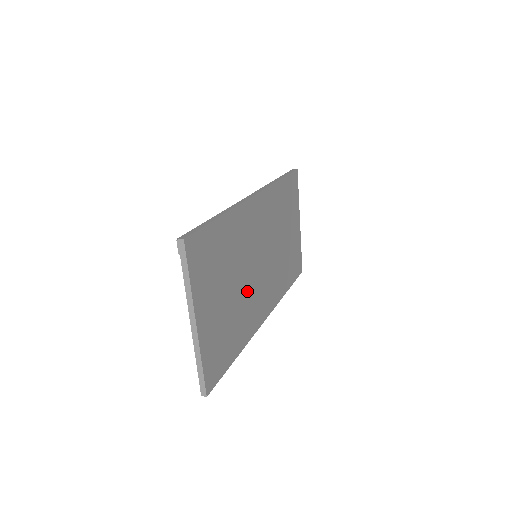
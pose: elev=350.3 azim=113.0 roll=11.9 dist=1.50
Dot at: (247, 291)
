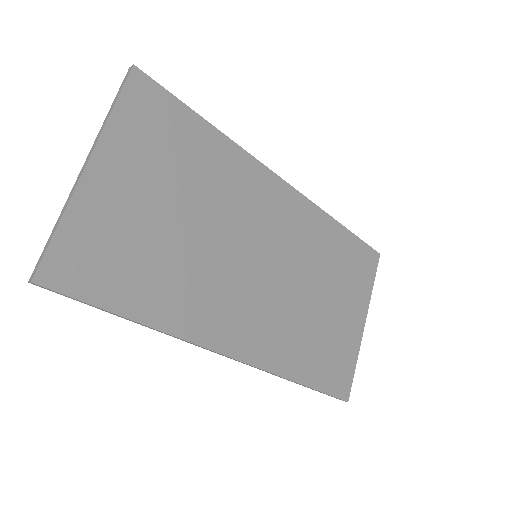
Dot at: (211, 263)
